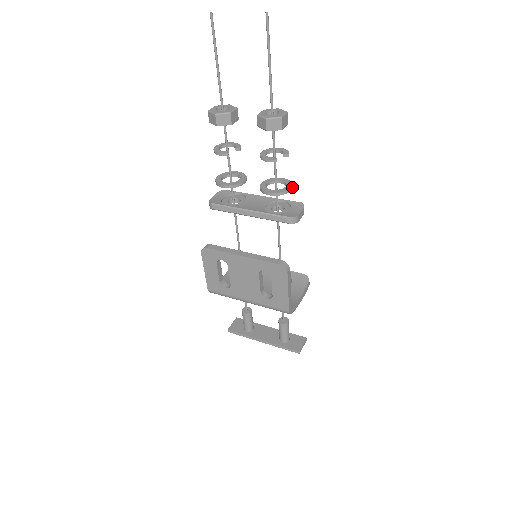
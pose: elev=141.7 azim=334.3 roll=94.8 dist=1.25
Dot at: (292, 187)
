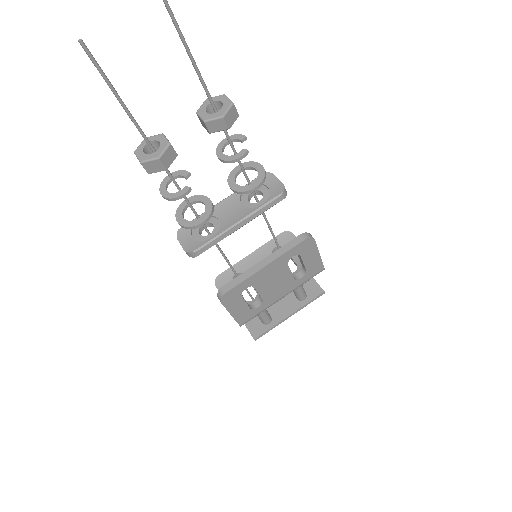
Dot at: (260, 165)
